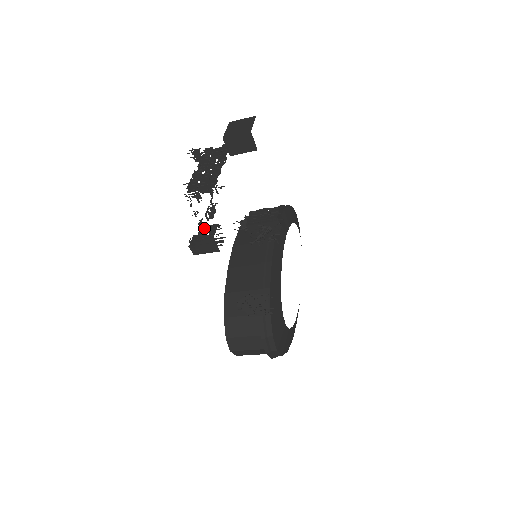
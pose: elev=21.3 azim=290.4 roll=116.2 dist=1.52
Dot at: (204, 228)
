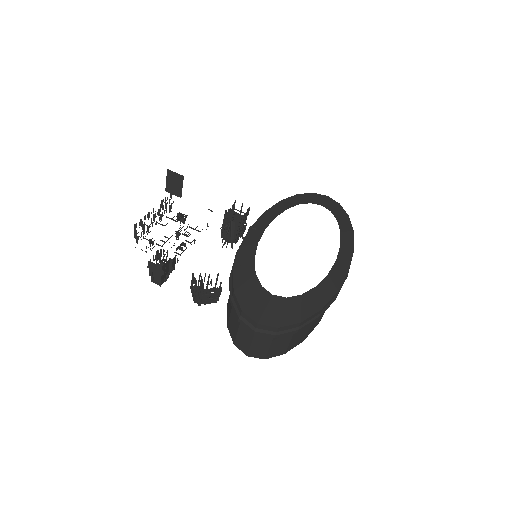
Dot at: (159, 260)
